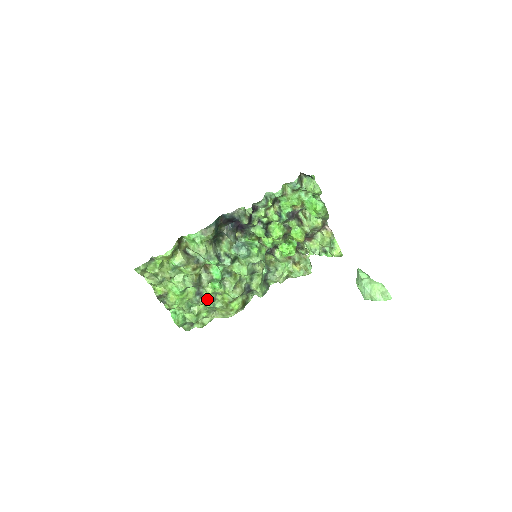
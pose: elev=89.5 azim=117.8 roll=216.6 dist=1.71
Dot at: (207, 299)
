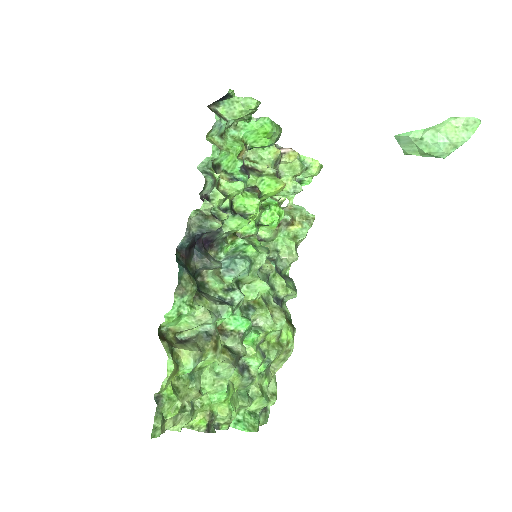
Dot at: (257, 363)
